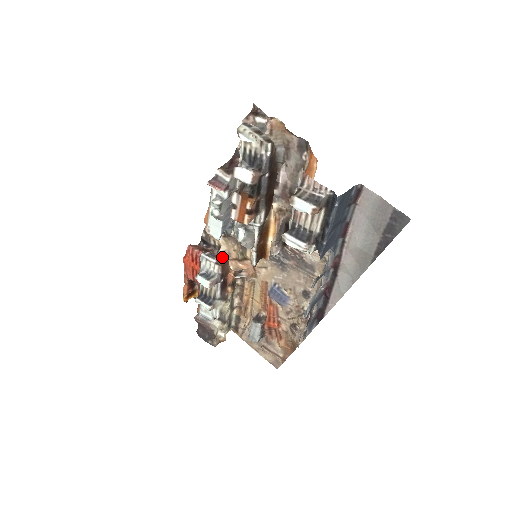
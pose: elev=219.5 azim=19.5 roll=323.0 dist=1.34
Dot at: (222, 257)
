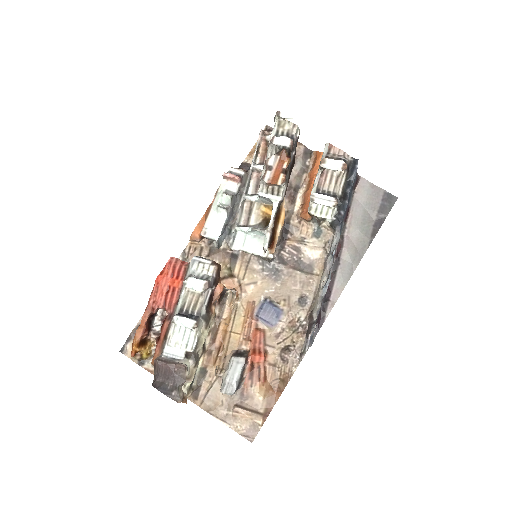
Dot at: occluded
